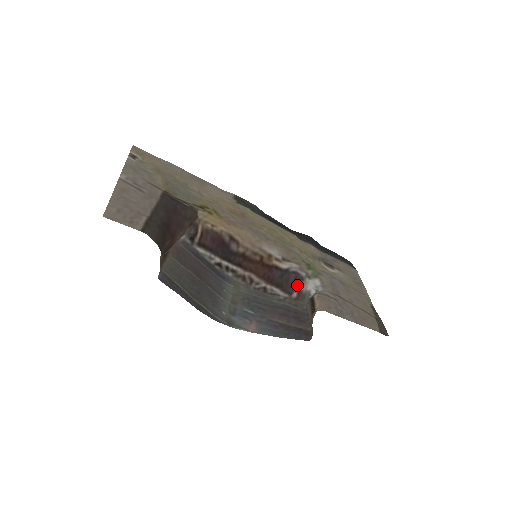
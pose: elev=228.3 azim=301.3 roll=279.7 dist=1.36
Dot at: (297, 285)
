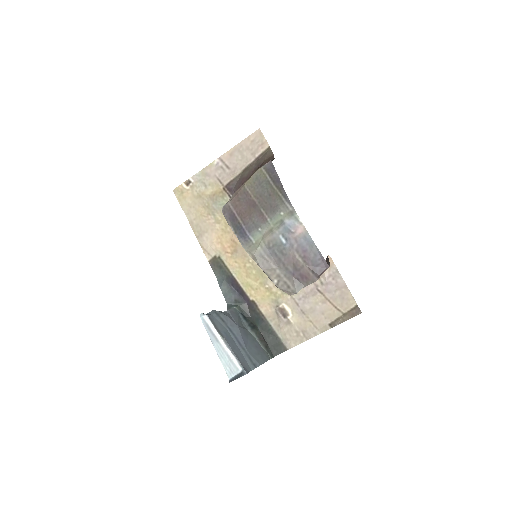
Dot at: occluded
